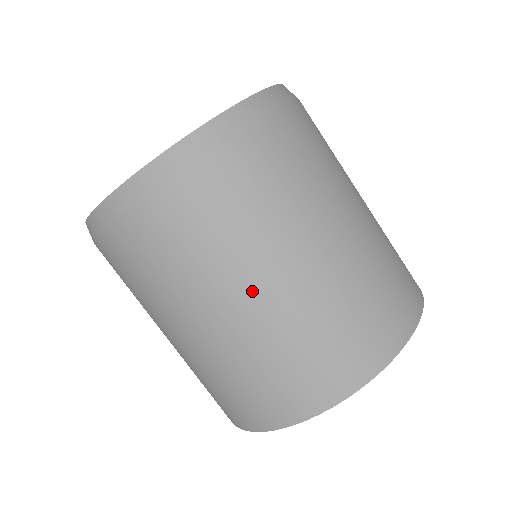
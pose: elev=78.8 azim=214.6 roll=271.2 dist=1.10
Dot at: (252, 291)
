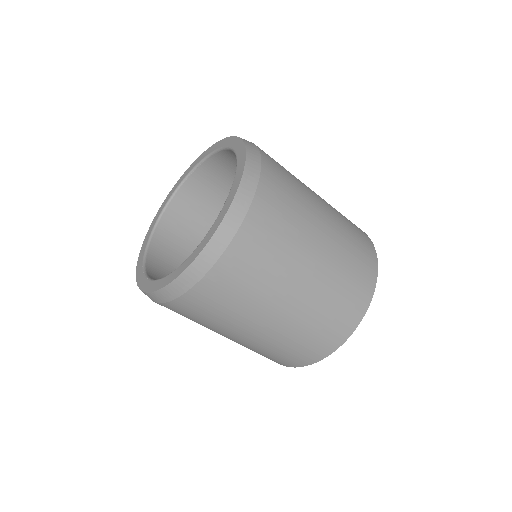
Dot at: occluded
